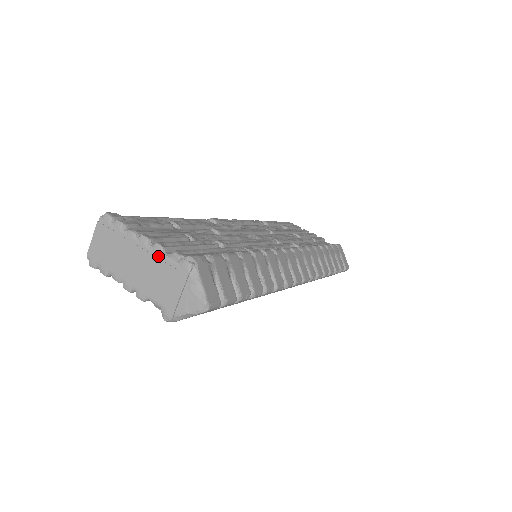
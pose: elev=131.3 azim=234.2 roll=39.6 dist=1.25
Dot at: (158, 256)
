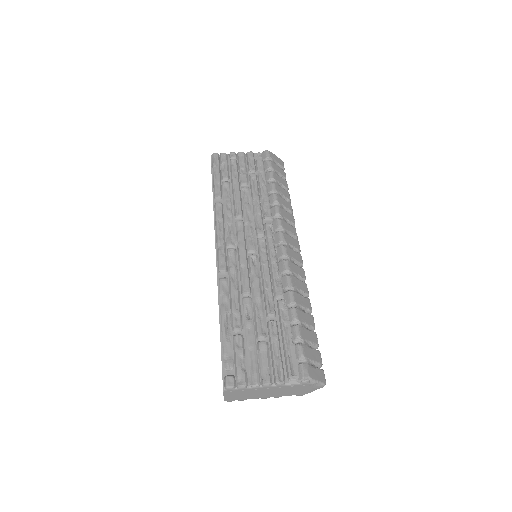
Dot at: (283, 387)
